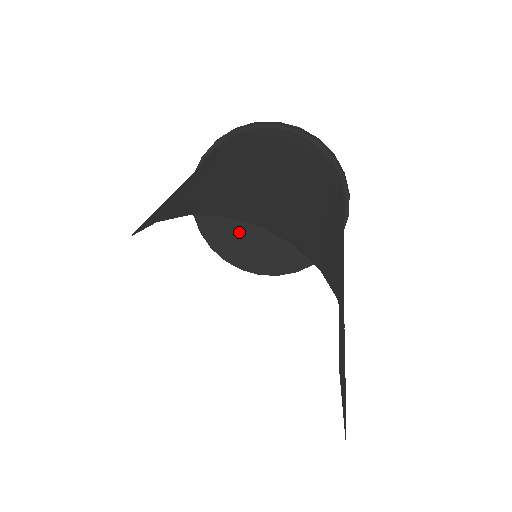
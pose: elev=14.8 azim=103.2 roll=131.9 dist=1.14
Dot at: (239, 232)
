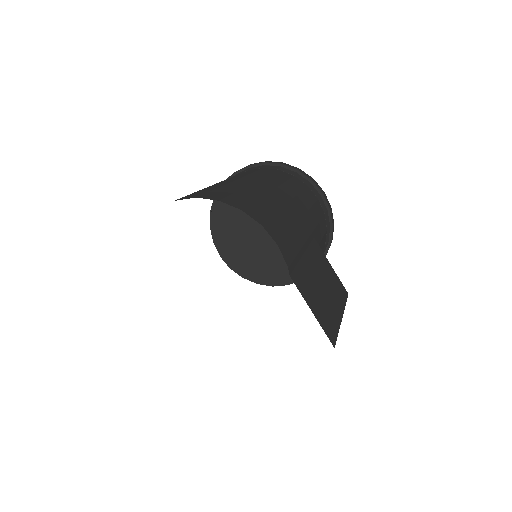
Dot at: (255, 255)
